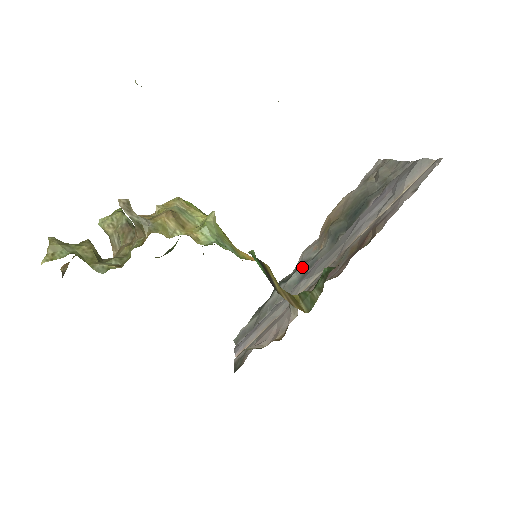
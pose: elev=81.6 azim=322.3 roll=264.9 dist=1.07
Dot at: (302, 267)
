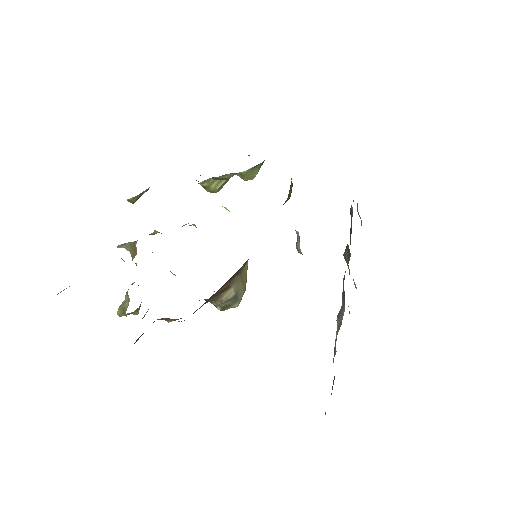
Dot at: (342, 296)
